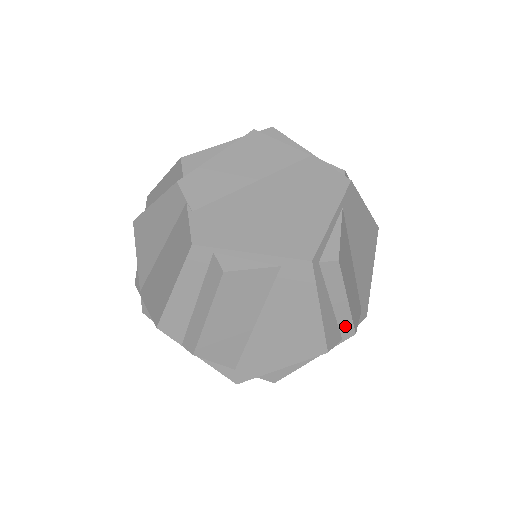
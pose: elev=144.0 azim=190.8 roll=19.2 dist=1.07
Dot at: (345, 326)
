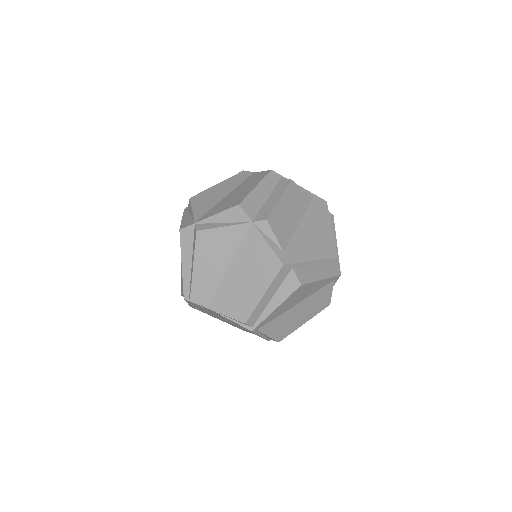
Dot at: occluded
